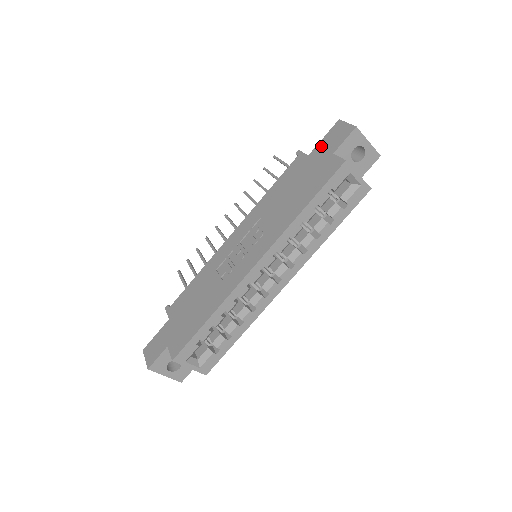
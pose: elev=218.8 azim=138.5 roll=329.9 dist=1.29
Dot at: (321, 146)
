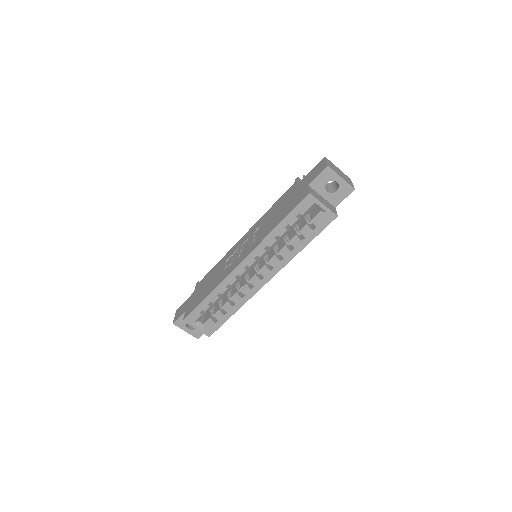
Dot at: (307, 177)
